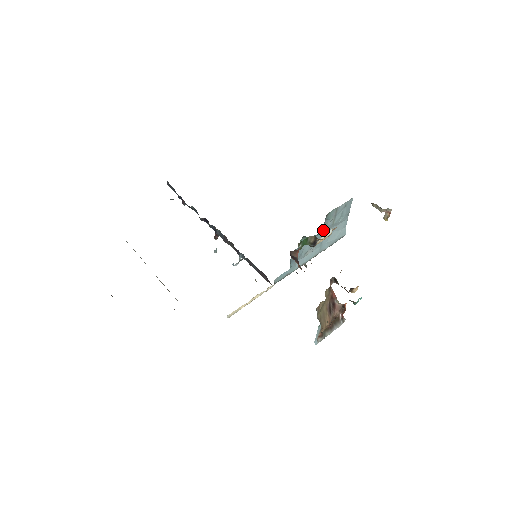
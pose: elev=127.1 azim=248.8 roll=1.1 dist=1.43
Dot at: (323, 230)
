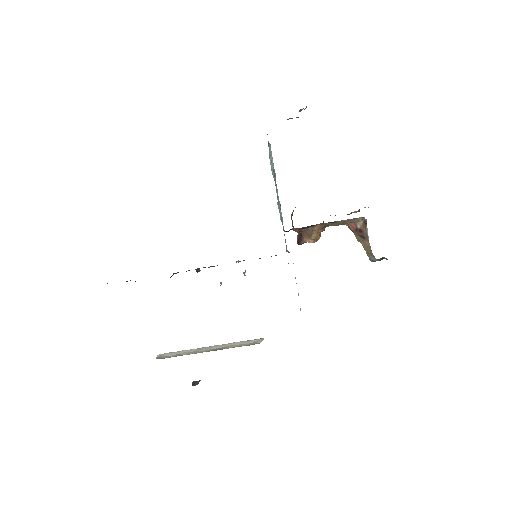
Dot at: occluded
